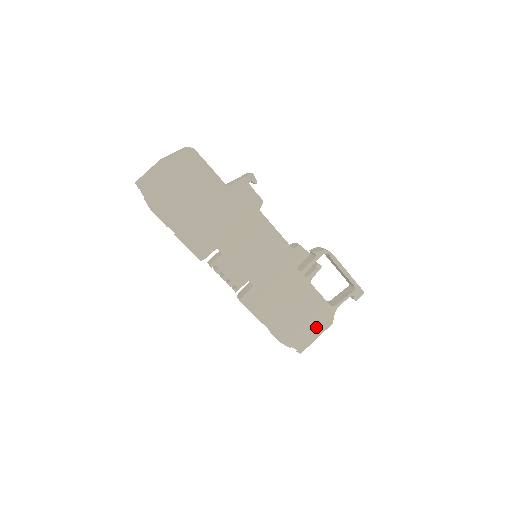
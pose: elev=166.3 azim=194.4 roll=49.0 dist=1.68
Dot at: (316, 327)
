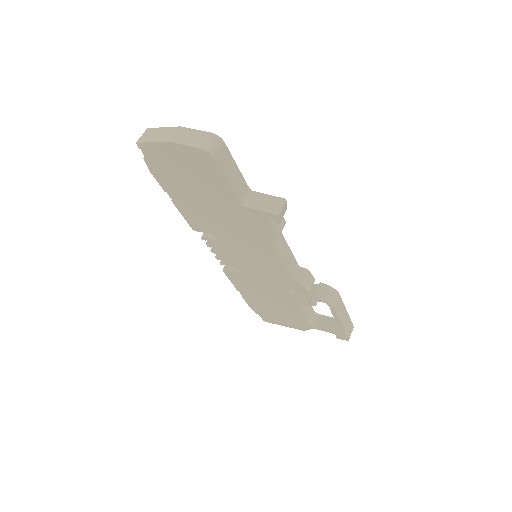
Dot at: (287, 322)
